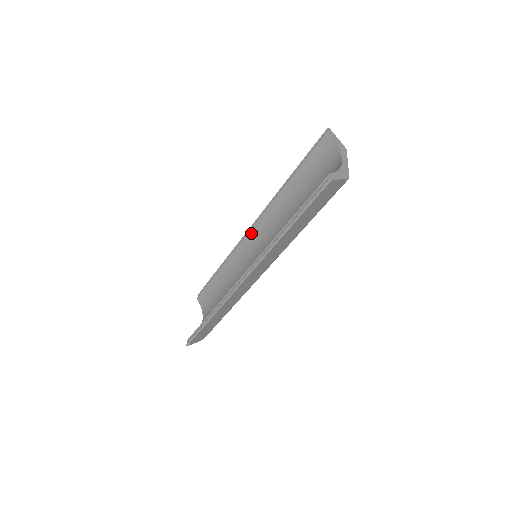
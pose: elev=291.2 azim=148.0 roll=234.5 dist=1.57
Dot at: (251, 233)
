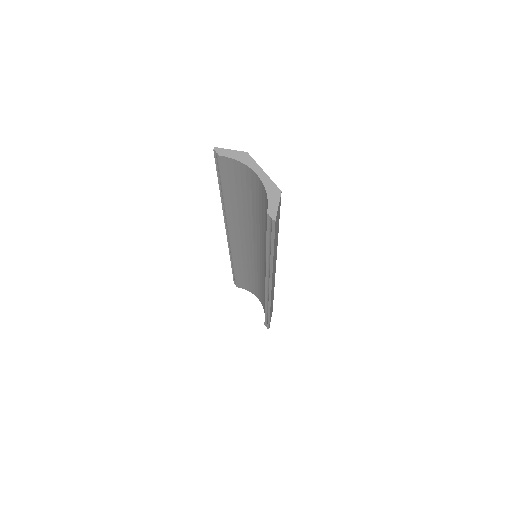
Dot at: (232, 240)
